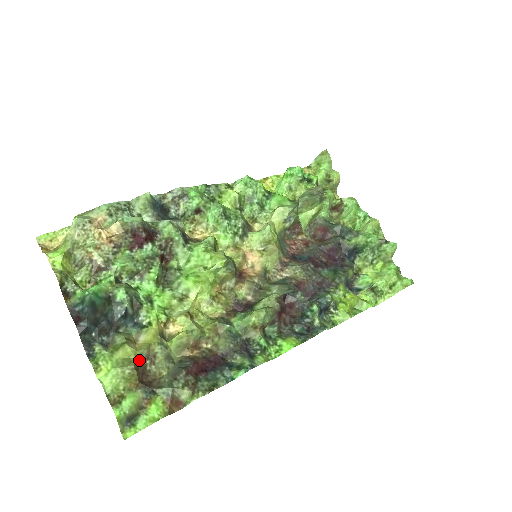
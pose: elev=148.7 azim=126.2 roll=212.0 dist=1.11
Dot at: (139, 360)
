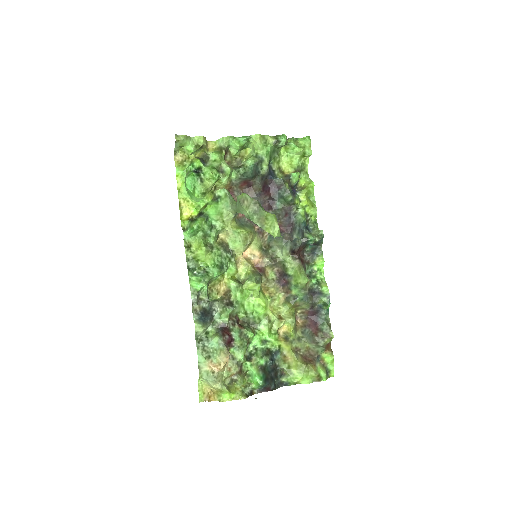
Dot at: (298, 359)
